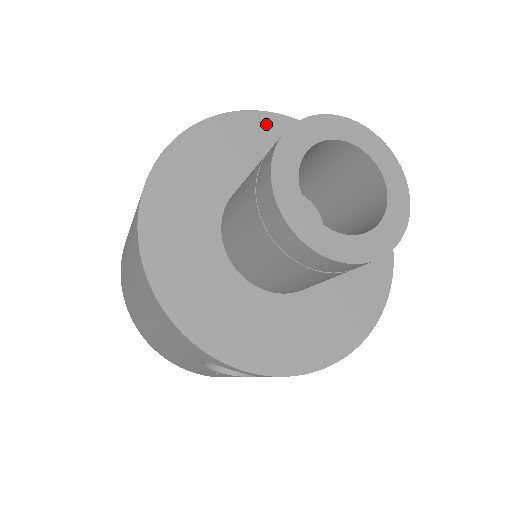
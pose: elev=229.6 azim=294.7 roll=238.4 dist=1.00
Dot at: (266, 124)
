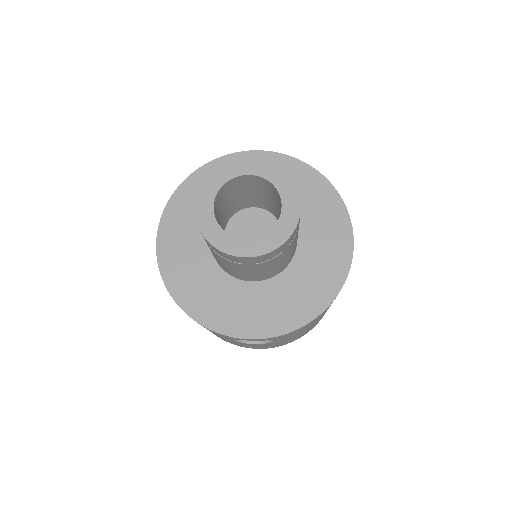
Dot at: occluded
